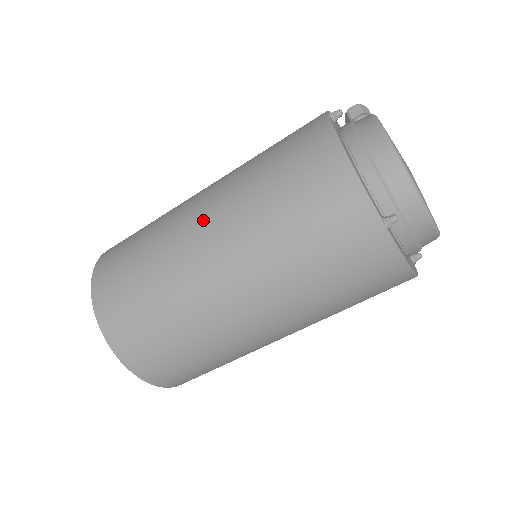
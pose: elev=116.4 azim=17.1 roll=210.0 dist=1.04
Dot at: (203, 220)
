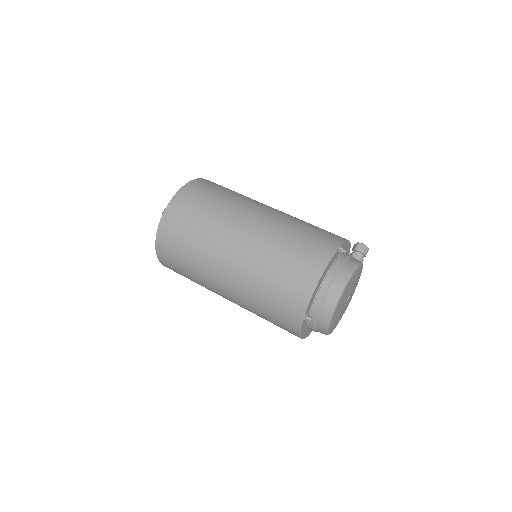
Dot at: (245, 233)
